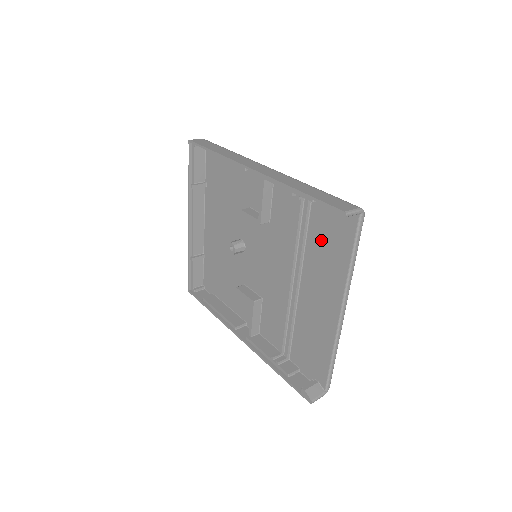
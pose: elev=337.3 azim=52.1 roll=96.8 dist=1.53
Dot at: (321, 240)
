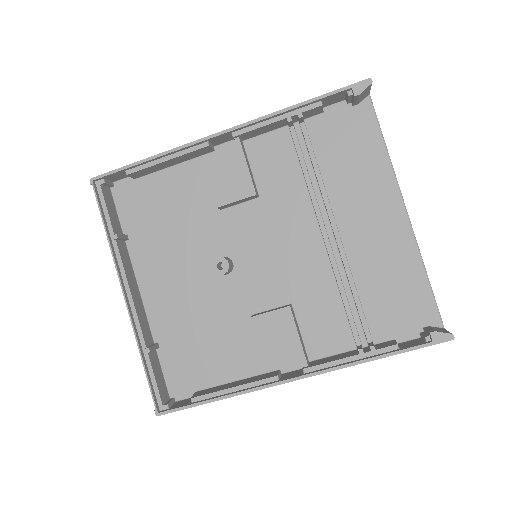
Dot at: (339, 156)
